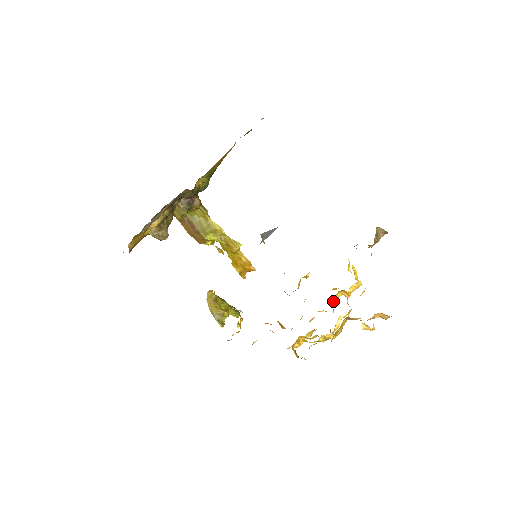
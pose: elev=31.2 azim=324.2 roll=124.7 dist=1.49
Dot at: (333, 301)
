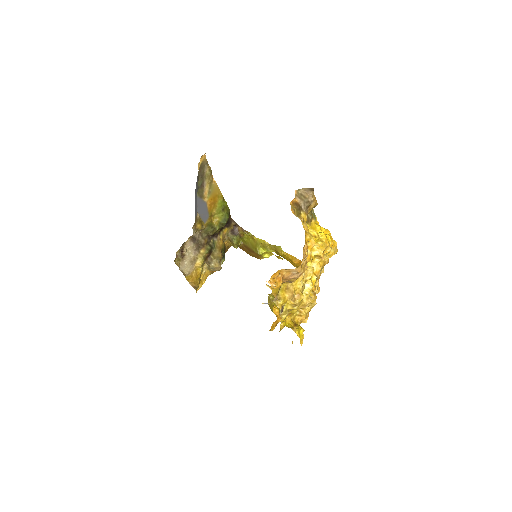
Dot at: occluded
